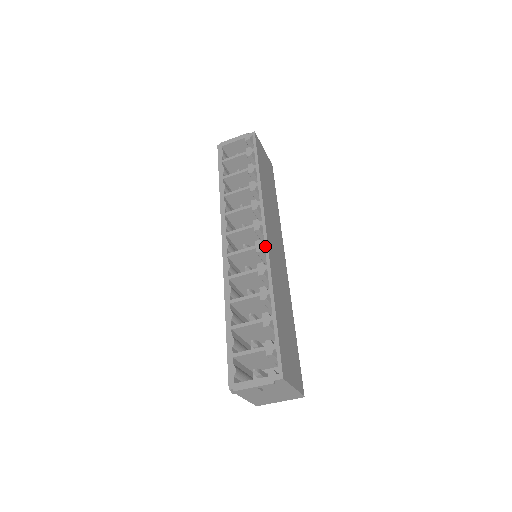
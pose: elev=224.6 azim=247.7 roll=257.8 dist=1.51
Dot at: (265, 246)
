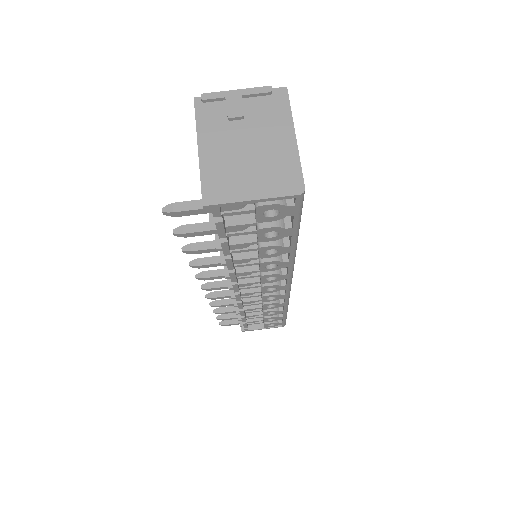
Dot at: occluded
